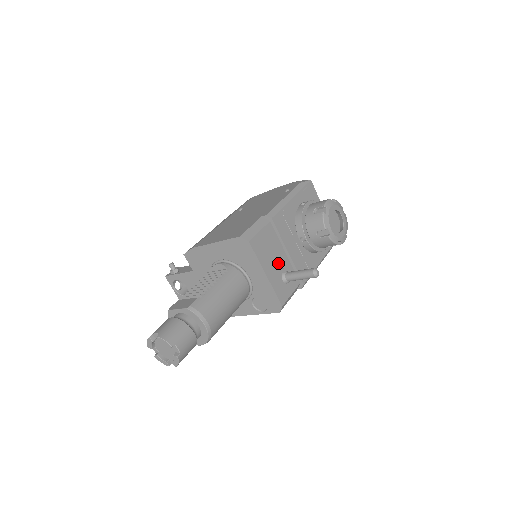
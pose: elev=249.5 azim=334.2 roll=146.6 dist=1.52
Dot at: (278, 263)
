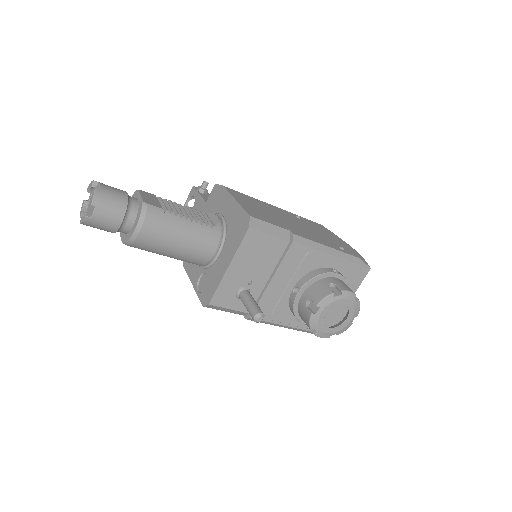
Dot at: (251, 275)
